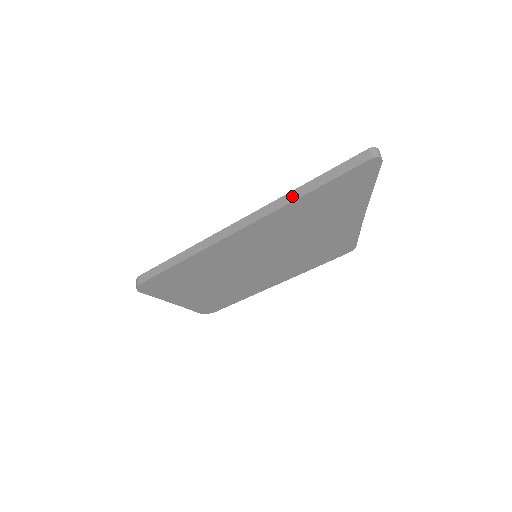
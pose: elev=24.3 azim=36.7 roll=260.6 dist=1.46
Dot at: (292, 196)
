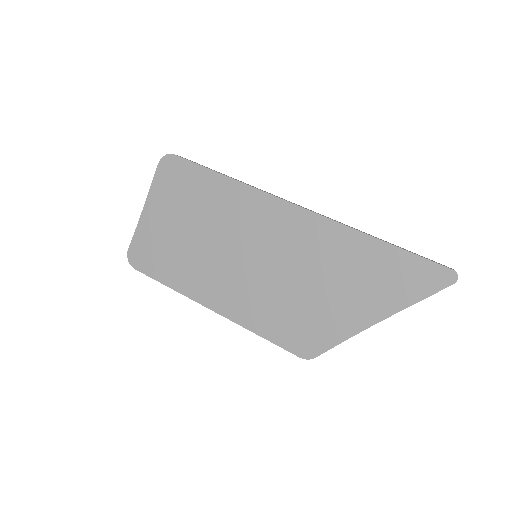
Dot at: (366, 233)
